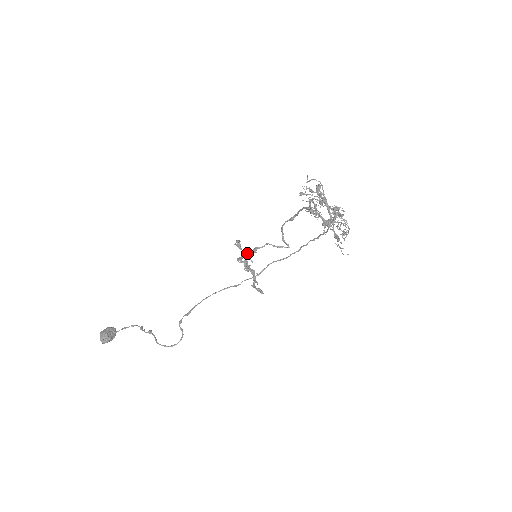
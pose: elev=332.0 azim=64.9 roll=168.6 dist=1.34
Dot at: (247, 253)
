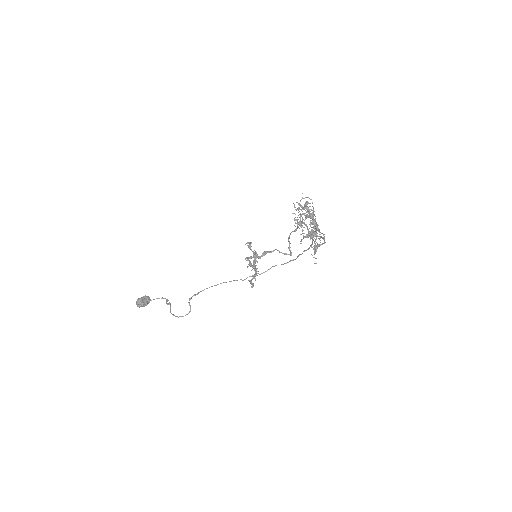
Dot at: (254, 254)
